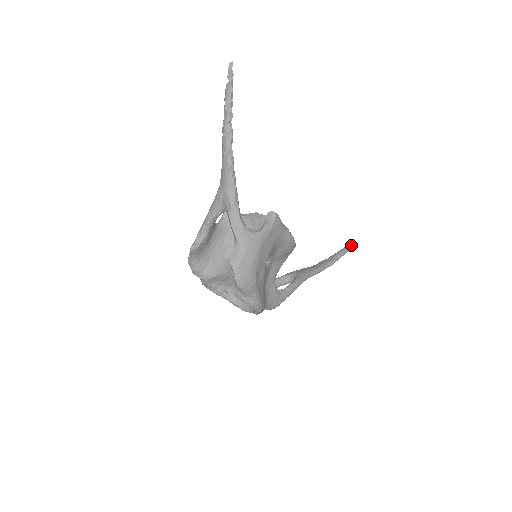
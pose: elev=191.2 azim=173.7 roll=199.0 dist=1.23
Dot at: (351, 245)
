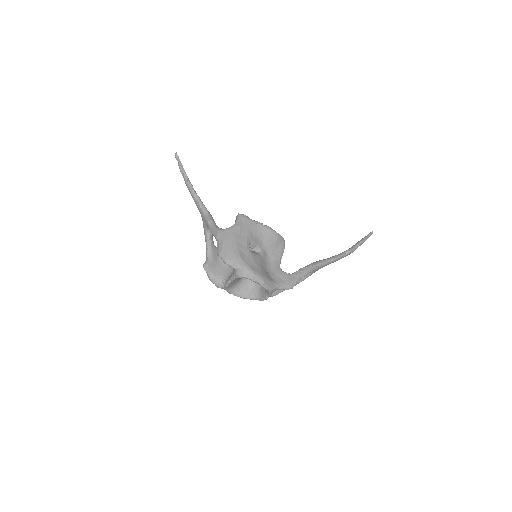
Dot at: (368, 235)
